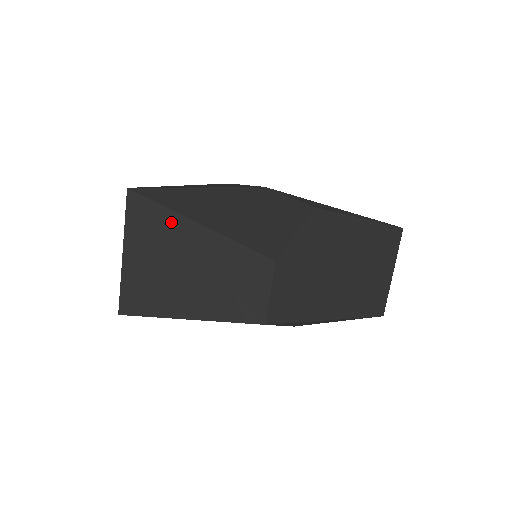
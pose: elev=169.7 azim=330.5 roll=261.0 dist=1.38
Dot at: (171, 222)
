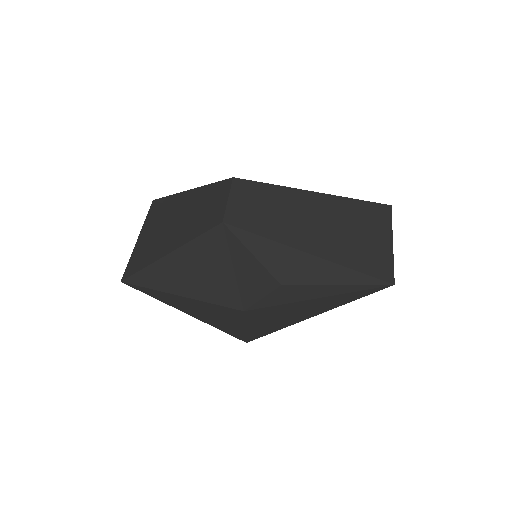
Dot at: (173, 201)
